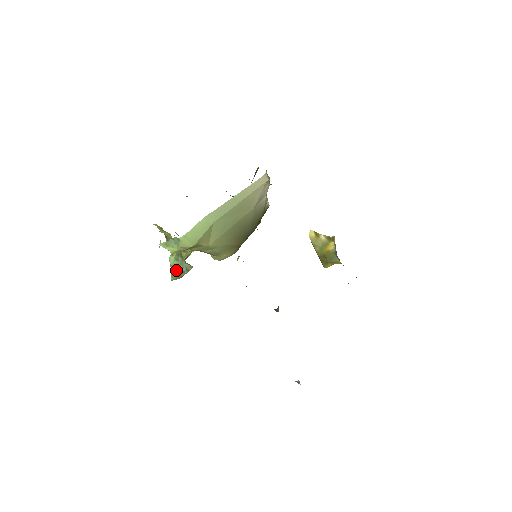
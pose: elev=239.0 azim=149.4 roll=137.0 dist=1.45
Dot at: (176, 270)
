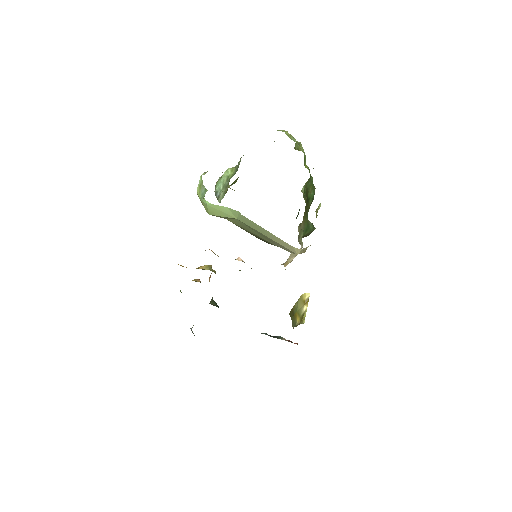
Dot at: (218, 184)
